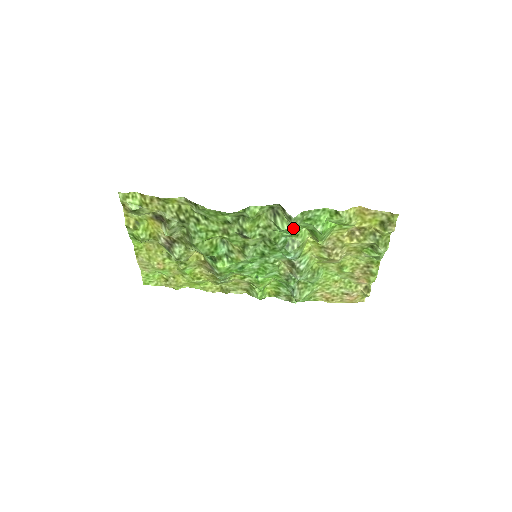
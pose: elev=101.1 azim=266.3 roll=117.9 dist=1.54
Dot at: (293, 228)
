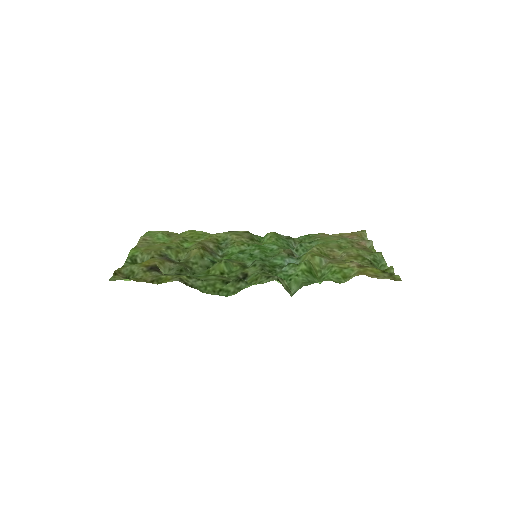
Dot at: (292, 294)
